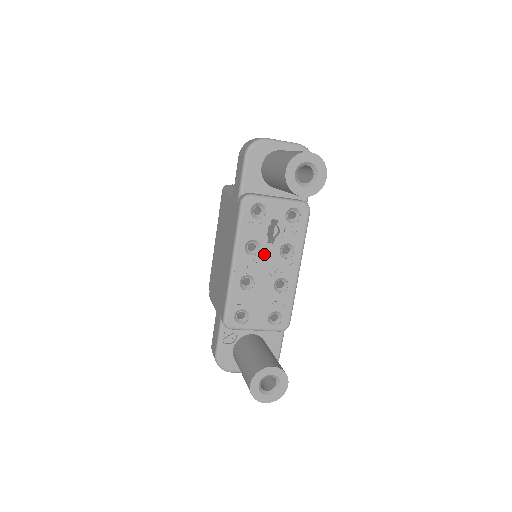
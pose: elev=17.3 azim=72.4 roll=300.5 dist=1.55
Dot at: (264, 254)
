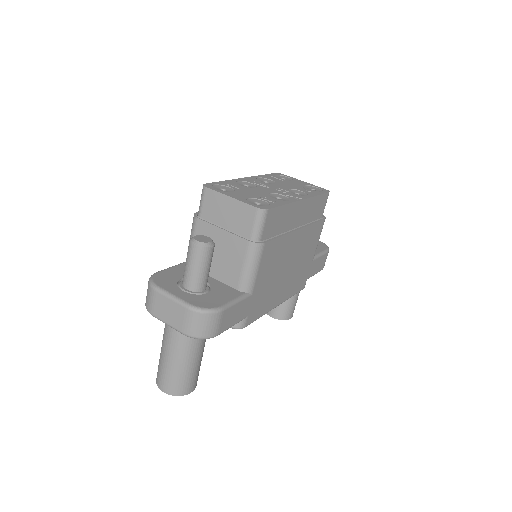
Dot at: occluded
